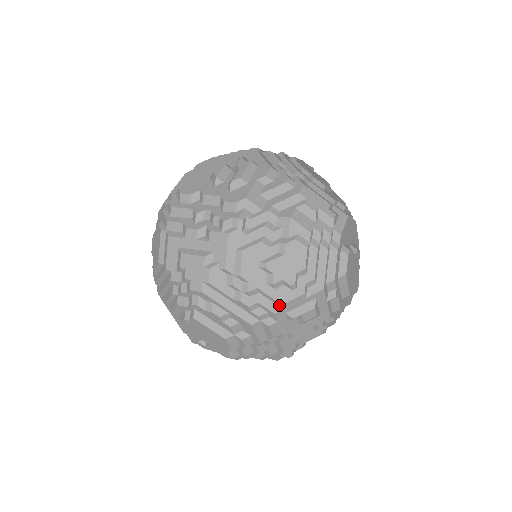
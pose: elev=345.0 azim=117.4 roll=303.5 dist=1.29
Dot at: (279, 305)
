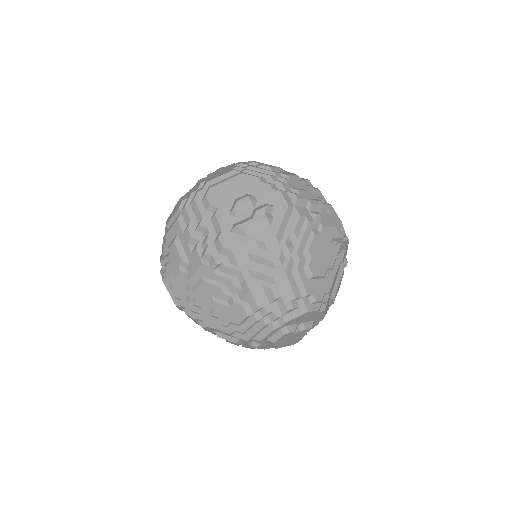
Dot at: (211, 325)
